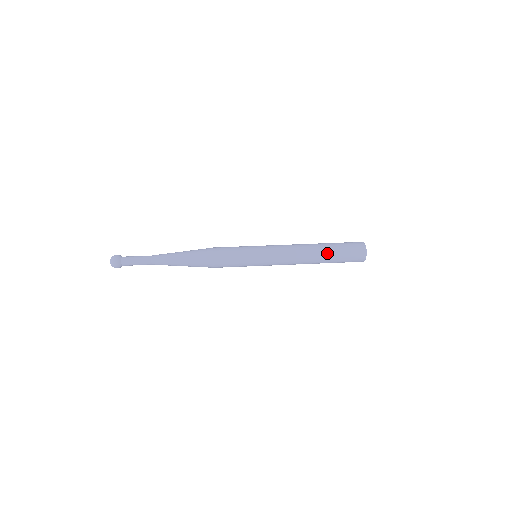
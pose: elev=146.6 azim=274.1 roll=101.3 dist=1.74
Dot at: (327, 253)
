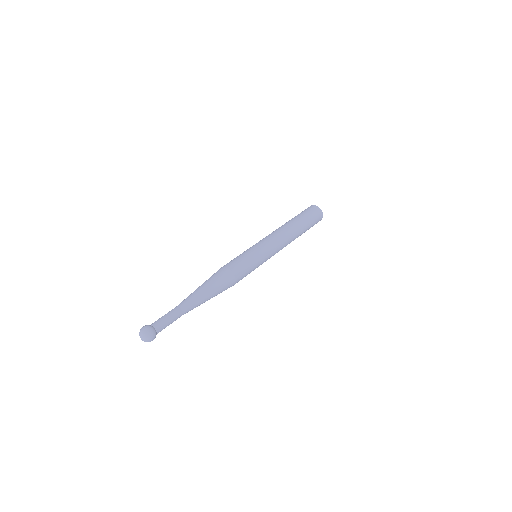
Dot at: (298, 220)
